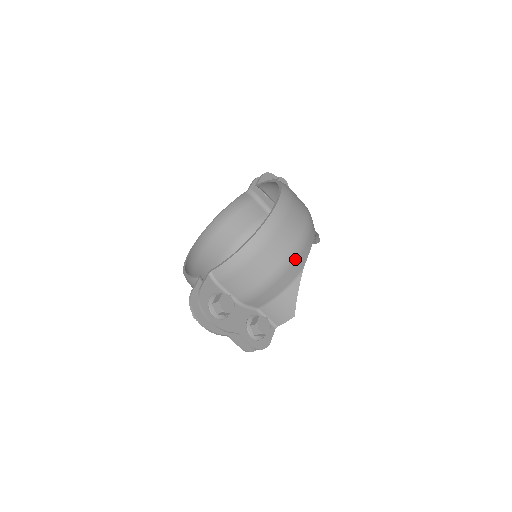
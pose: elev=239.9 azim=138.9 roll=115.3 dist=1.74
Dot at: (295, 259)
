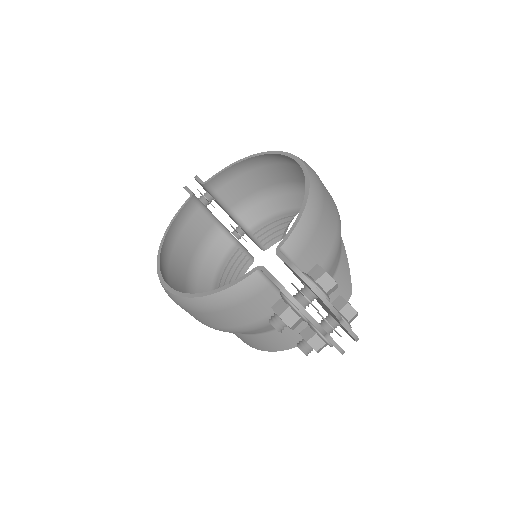
Dot at: (339, 215)
